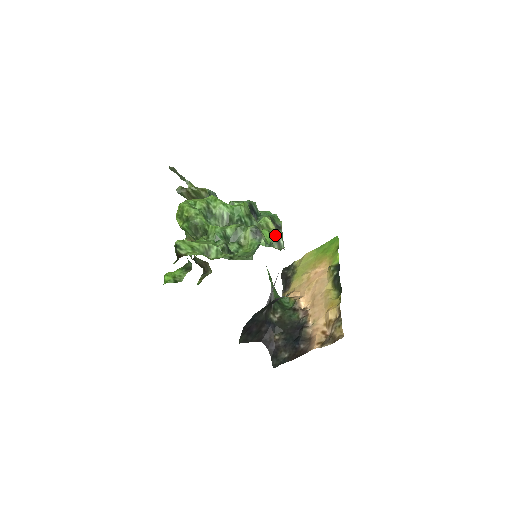
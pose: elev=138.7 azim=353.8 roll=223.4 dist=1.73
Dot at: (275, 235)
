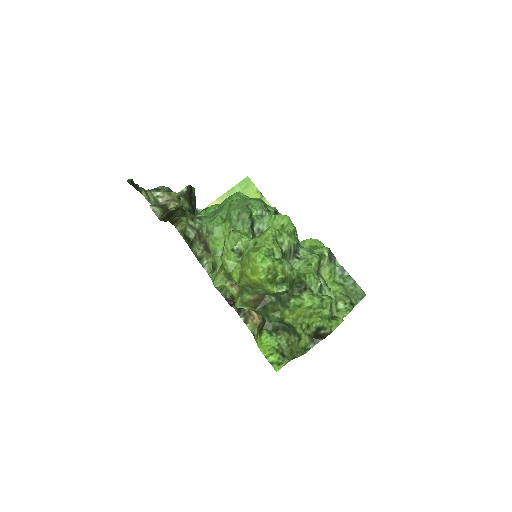
Dot at: occluded
